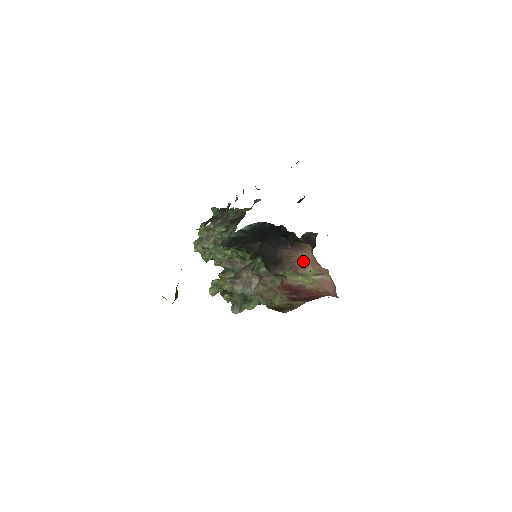
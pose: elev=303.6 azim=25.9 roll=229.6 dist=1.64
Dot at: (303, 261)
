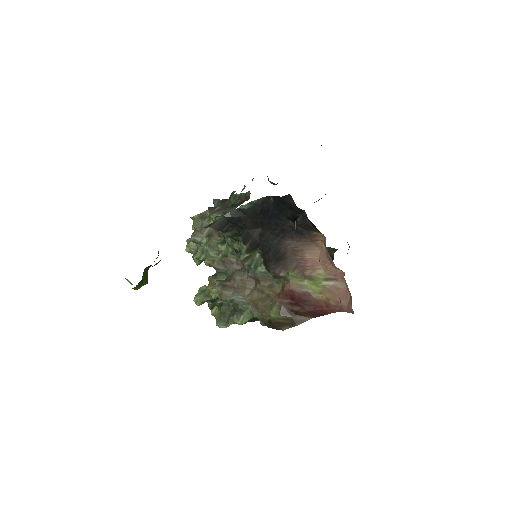
Dot at: (313, 259)
